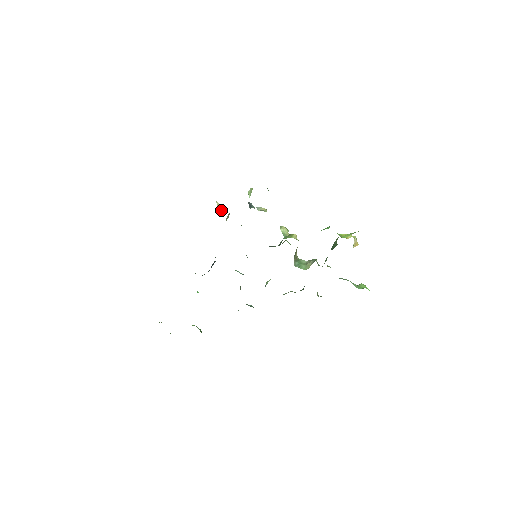
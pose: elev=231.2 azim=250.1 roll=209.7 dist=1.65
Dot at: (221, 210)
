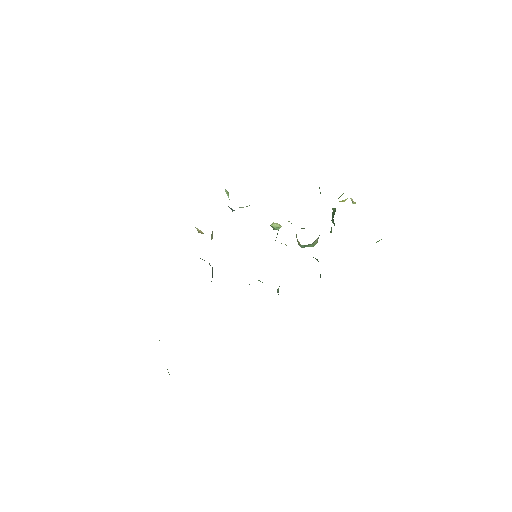
Dot at: (203, 233)
